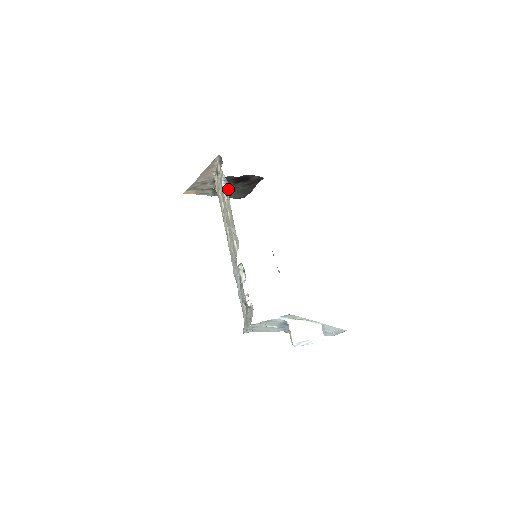
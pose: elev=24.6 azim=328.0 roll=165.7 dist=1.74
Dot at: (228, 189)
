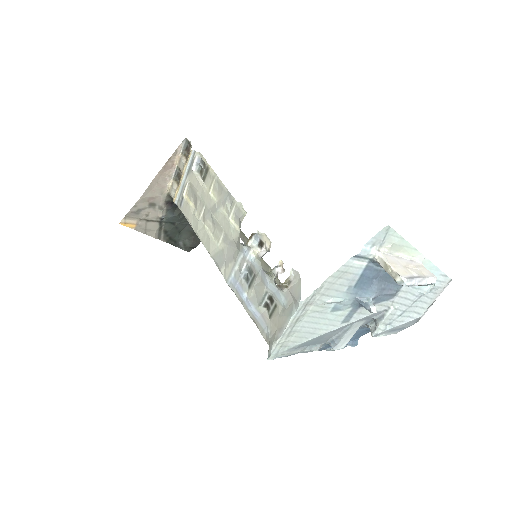
Dot at: (179, 226)
